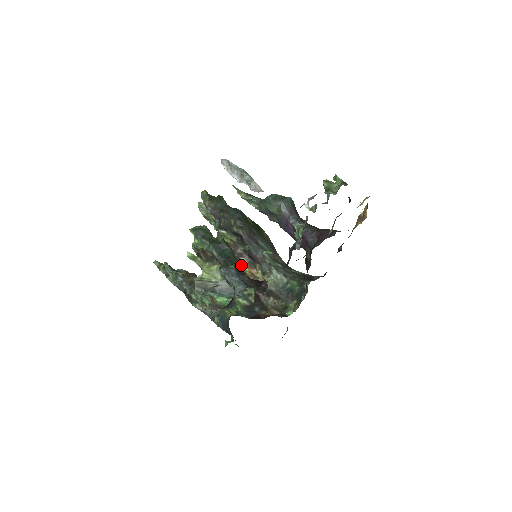
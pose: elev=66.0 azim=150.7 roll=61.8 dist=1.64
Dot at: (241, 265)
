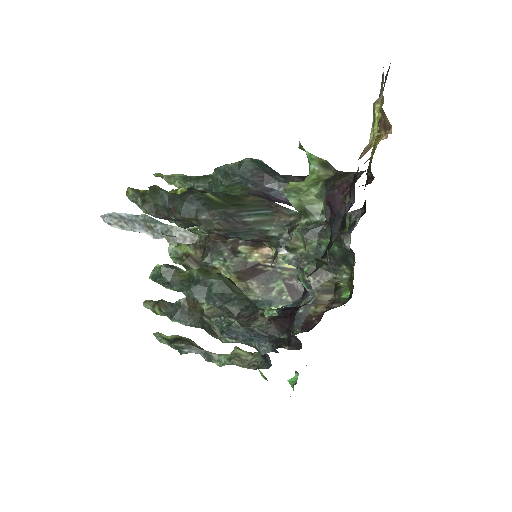
Dot at: (245, 254)
